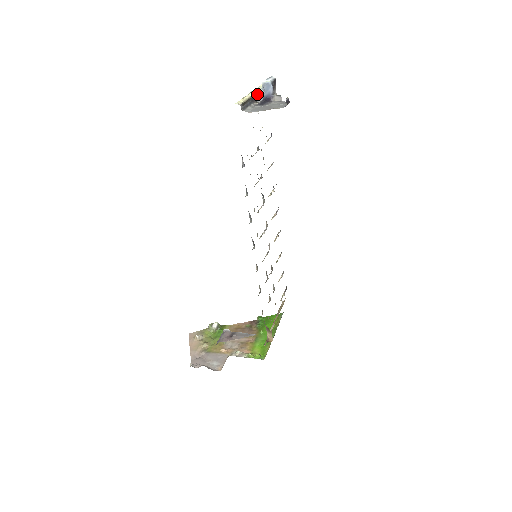
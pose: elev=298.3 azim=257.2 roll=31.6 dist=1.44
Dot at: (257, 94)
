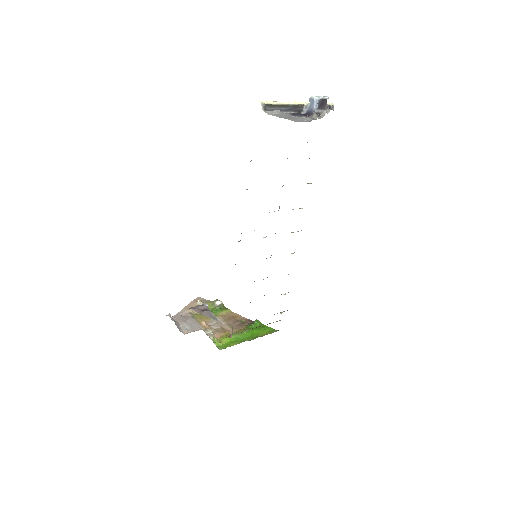
Dot at: (304, 106)
